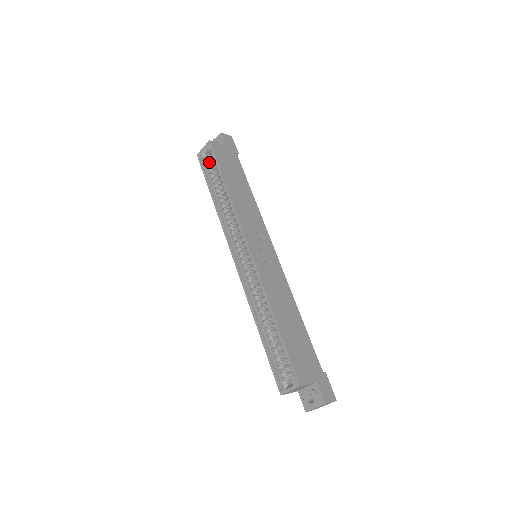
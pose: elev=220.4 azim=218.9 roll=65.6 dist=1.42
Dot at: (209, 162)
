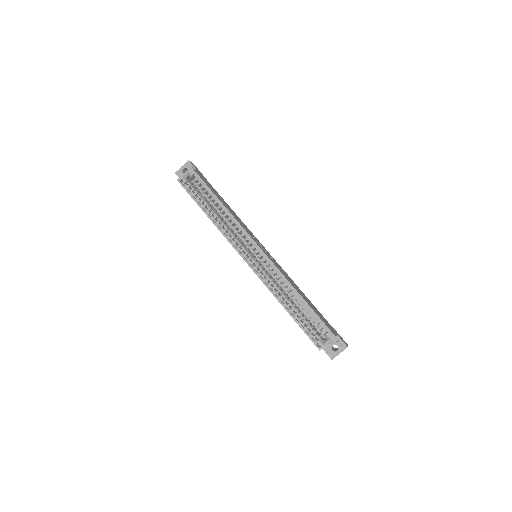
Dot at: (192, 185)
